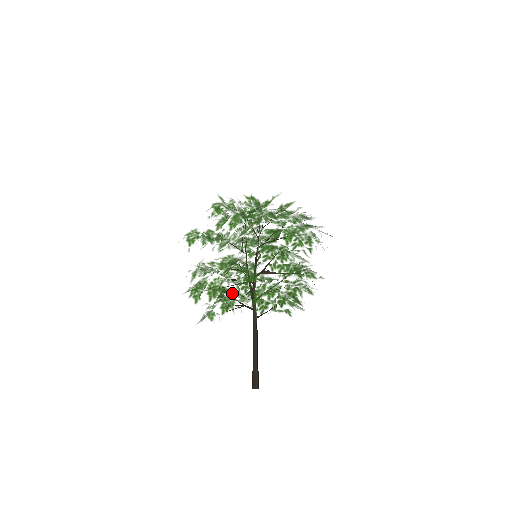
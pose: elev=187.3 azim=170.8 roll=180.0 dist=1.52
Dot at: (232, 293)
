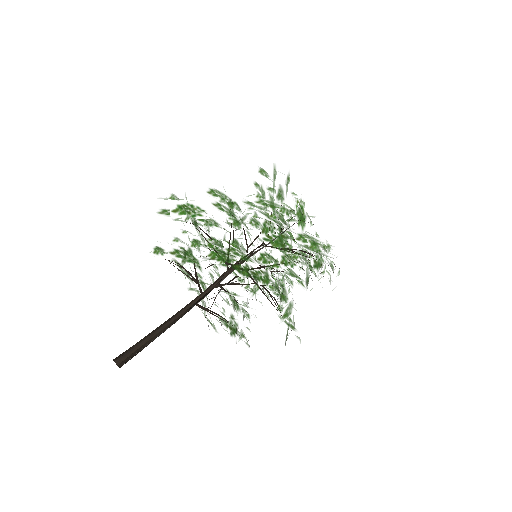
Dot at: (200, 232)
